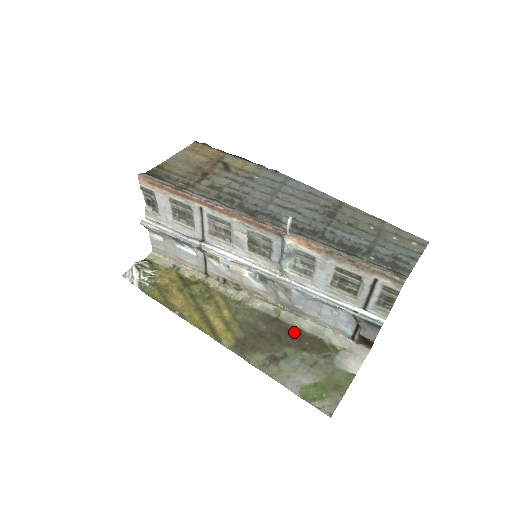
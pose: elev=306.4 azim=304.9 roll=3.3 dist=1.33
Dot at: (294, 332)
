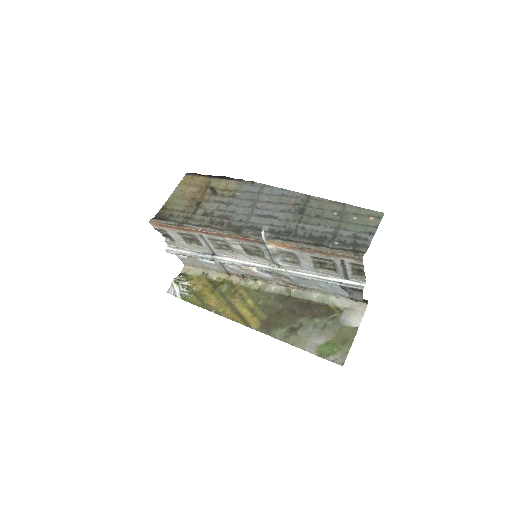
Dot at: (305, 304)
